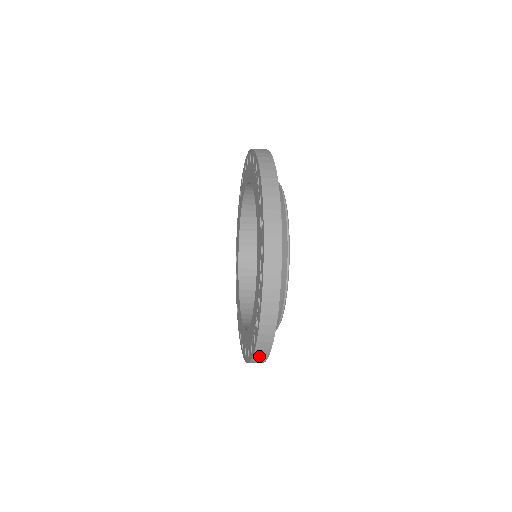
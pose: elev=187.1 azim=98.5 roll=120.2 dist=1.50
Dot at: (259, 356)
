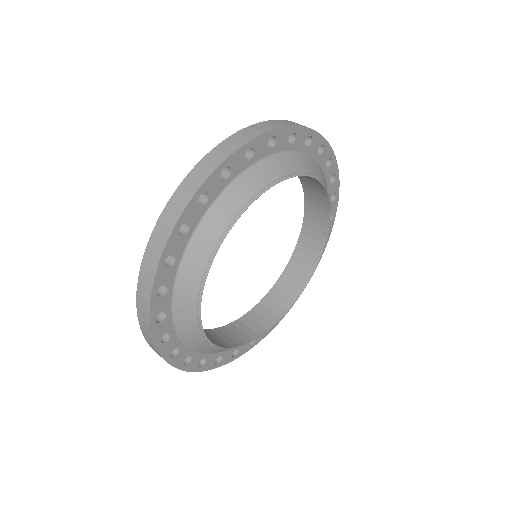
Dot at: occluded
